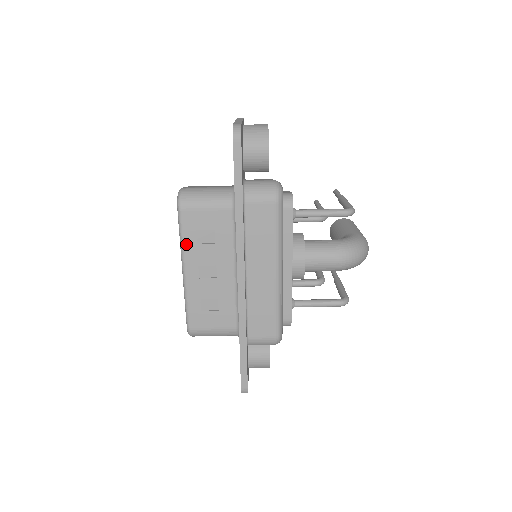
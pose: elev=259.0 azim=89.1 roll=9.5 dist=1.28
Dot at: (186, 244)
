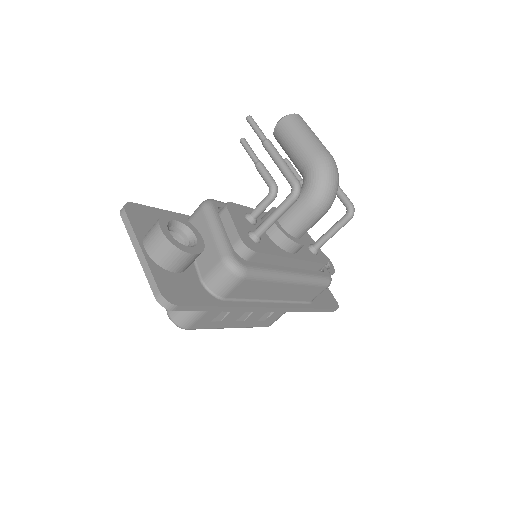
Dot at: (215, 327)
